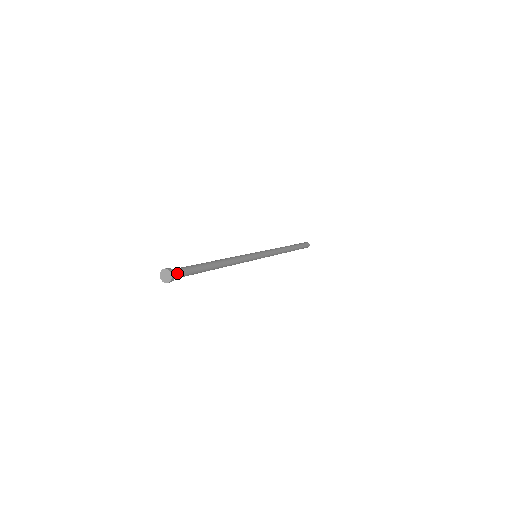
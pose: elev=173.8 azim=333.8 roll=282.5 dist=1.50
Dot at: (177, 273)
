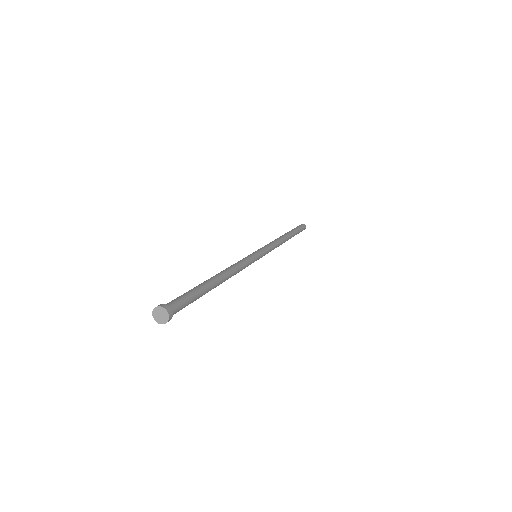
Dot at: (174, 308)
